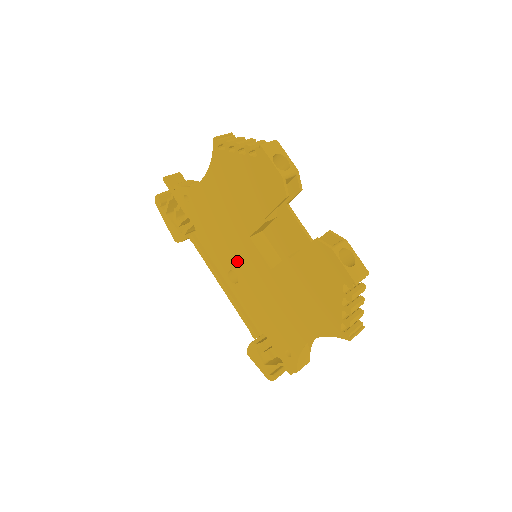
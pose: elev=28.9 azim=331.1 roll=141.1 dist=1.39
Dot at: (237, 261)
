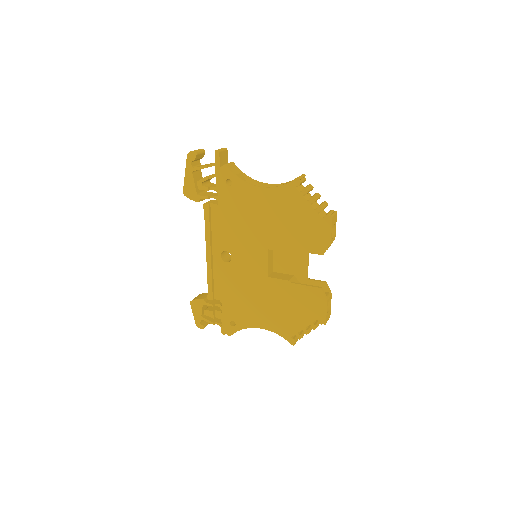
Dot at: (241, 252)
